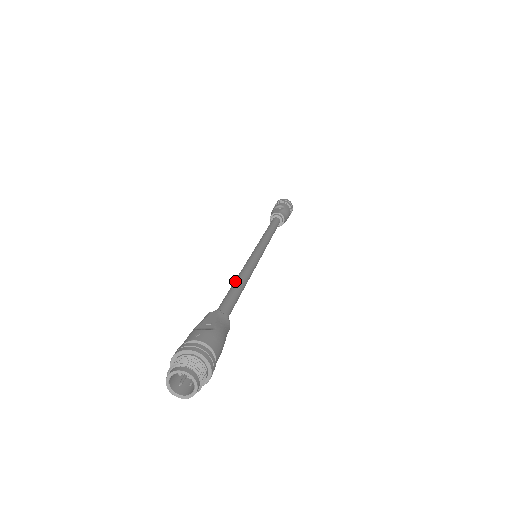
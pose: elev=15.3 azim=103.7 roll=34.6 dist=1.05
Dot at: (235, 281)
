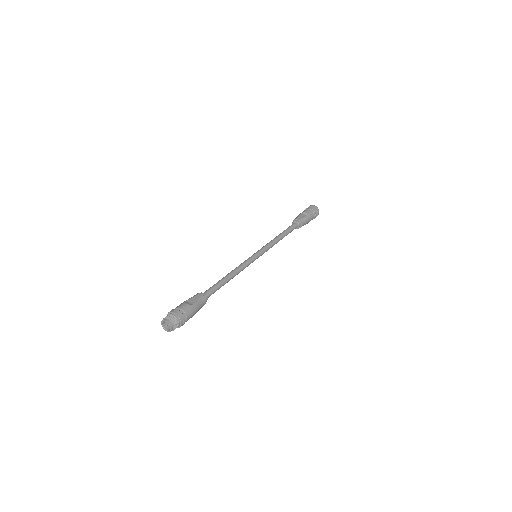
Dot at: (227, 274)
